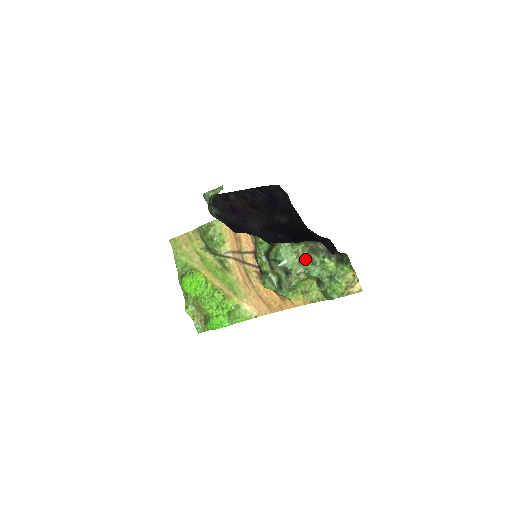
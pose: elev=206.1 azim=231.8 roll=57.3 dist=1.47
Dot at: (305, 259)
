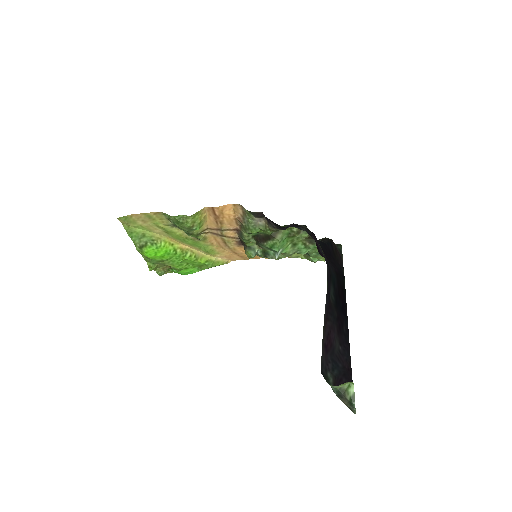
Dot at: (299, 244)
